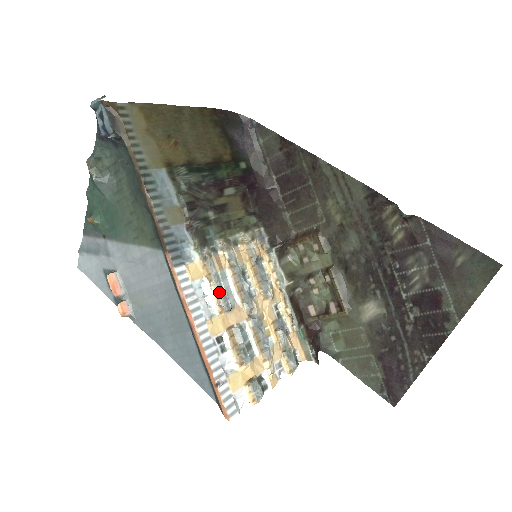
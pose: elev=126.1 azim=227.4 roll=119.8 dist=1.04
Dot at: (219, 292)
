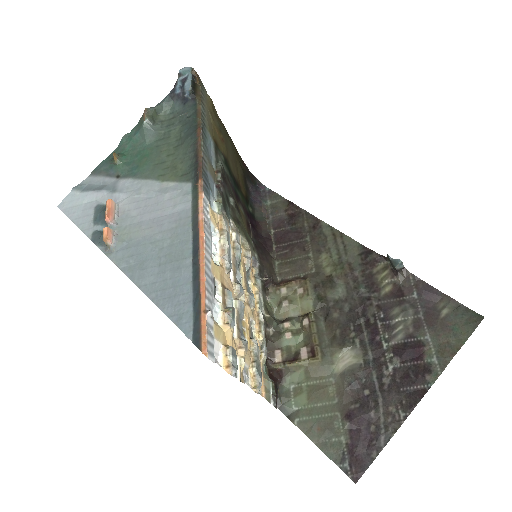
Dot at: (227, 247)
